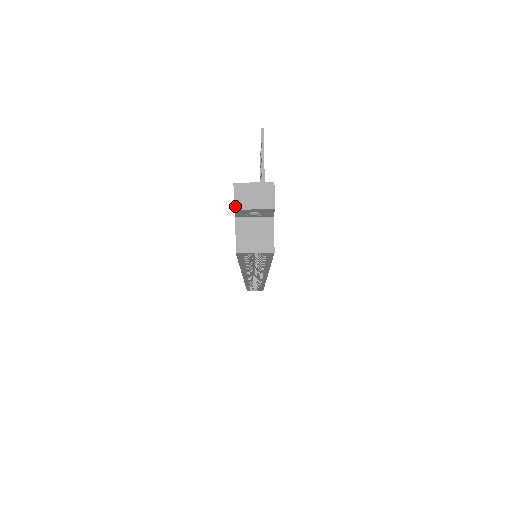
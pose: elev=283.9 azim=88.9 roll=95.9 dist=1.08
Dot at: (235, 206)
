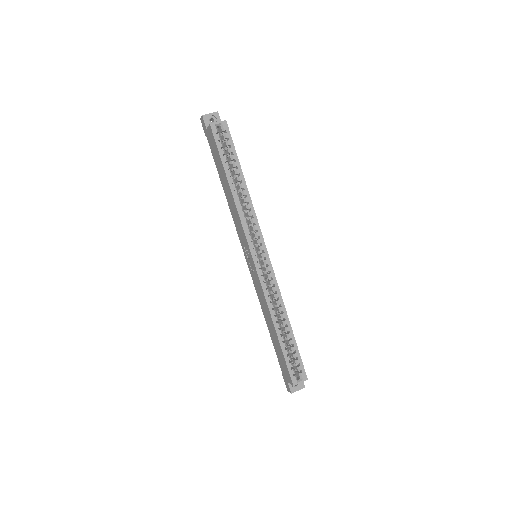
Dot at: (202, 115)
